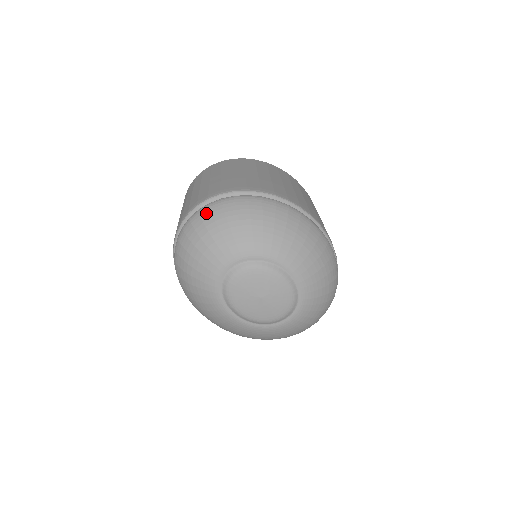
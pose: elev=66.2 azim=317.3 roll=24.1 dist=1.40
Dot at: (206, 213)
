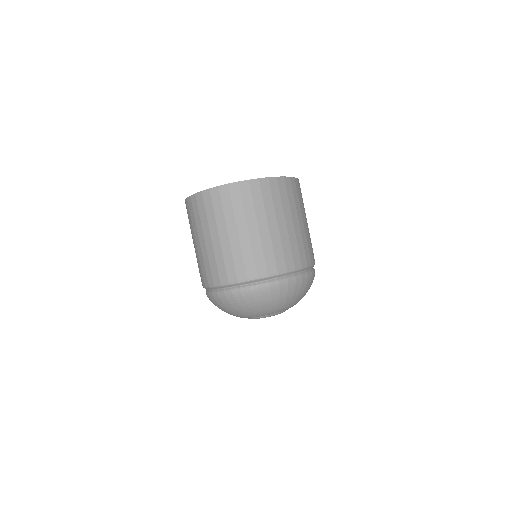
Dot at: (257, 295)
